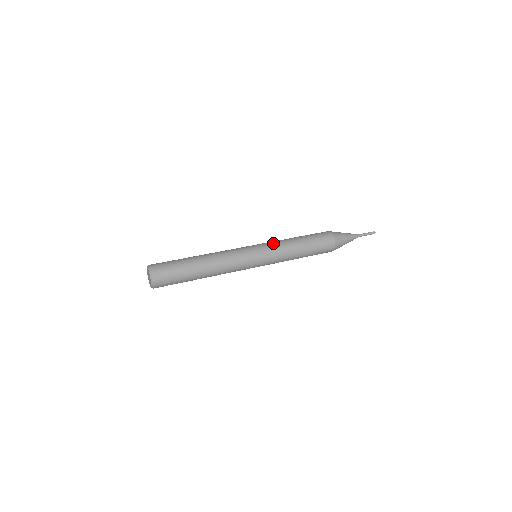
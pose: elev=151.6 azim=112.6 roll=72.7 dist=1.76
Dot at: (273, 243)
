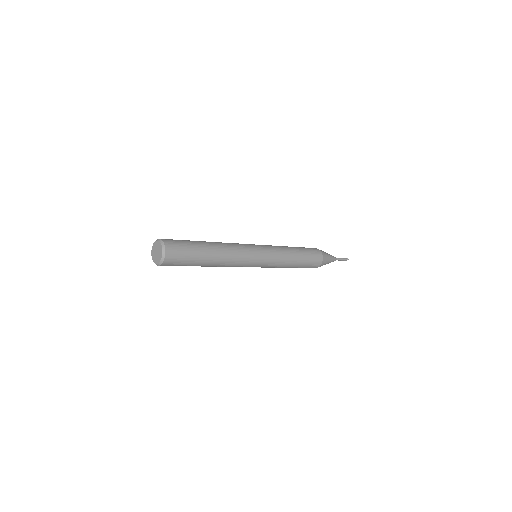
Dot at: (273, 246)
